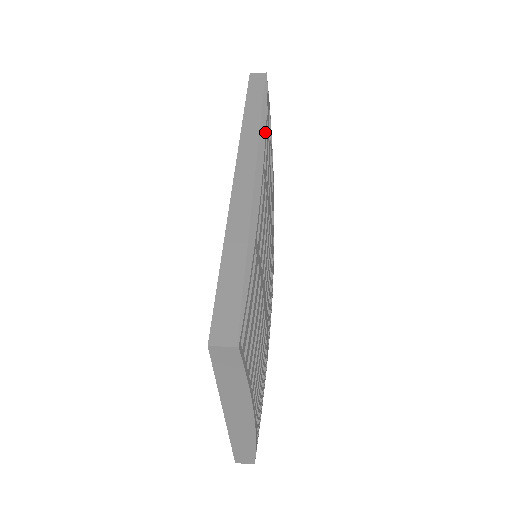
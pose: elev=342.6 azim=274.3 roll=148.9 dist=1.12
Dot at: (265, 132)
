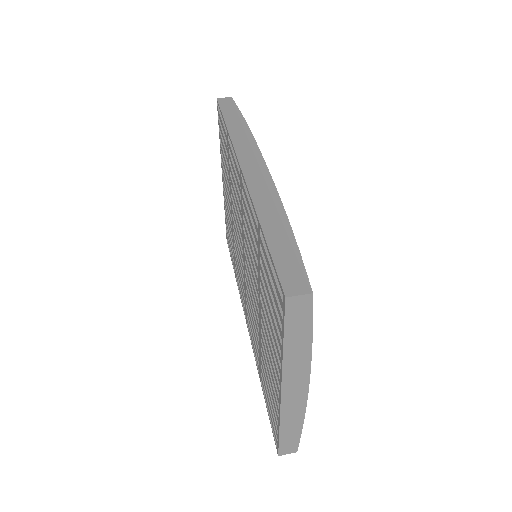
Dot at: (254, 138)
